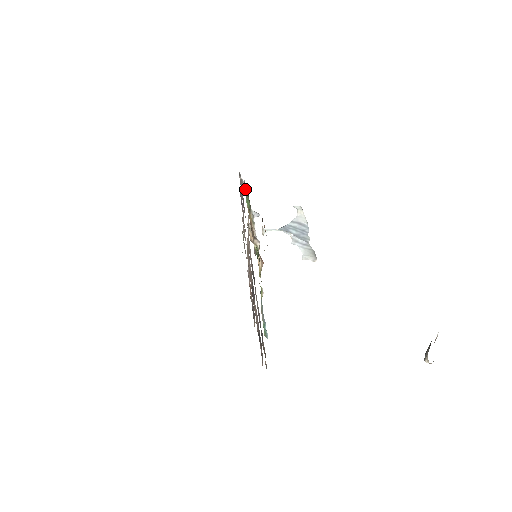
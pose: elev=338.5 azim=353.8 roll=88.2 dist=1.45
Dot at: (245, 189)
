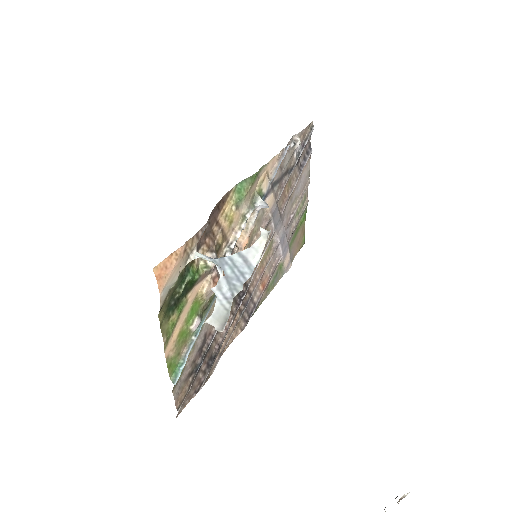
Dot at: (278, 160)
